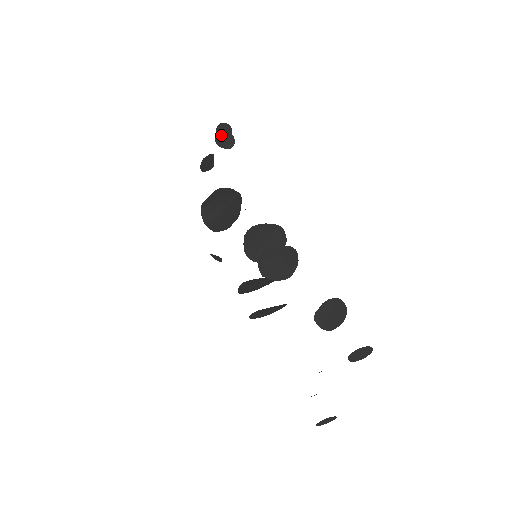
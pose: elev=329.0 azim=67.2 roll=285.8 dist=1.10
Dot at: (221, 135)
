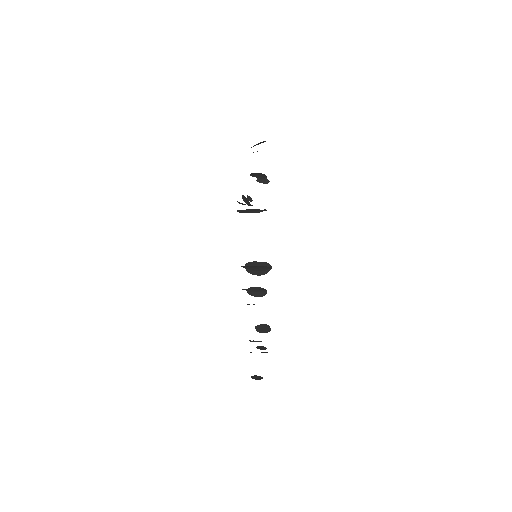
Dot at: (244, 199)
